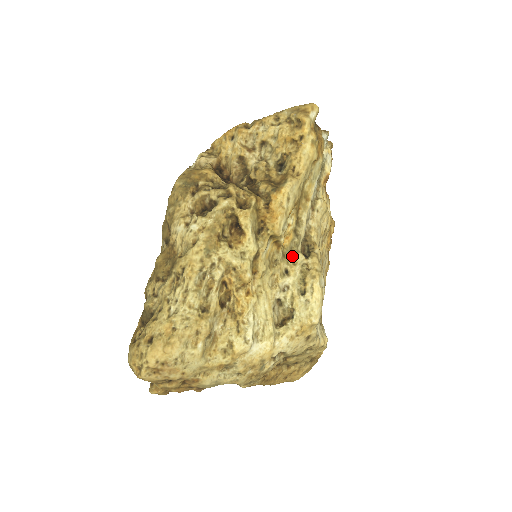
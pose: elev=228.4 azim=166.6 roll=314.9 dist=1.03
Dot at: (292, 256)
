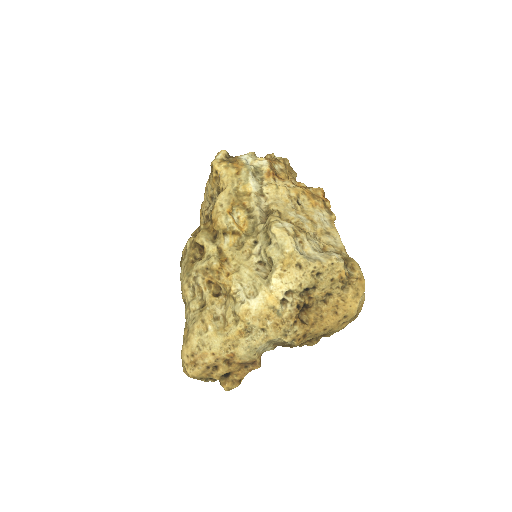
Dot at: (255, 231)
